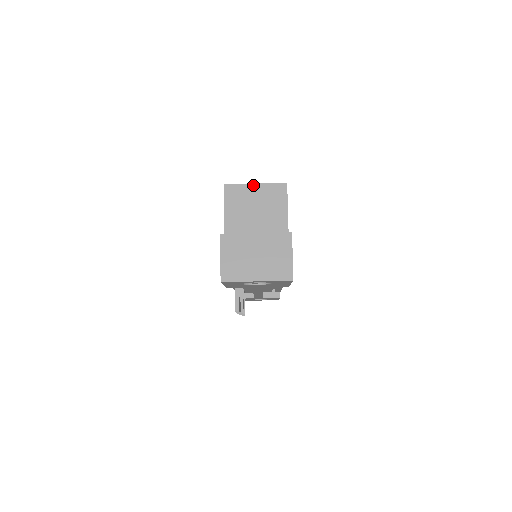
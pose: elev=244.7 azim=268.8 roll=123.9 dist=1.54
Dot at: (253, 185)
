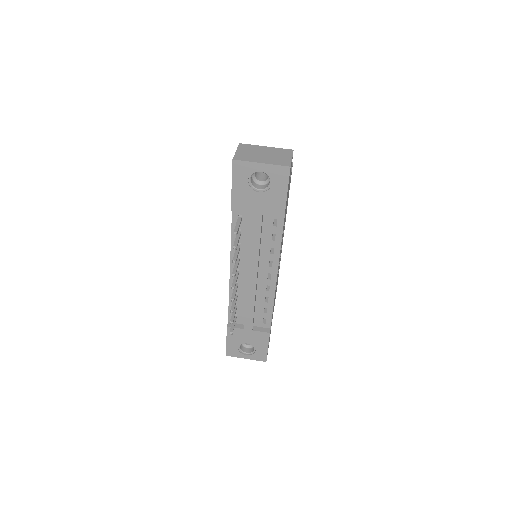
Dot at: occluded
